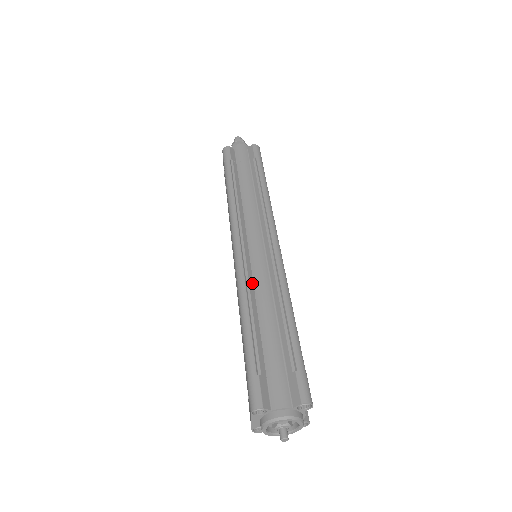
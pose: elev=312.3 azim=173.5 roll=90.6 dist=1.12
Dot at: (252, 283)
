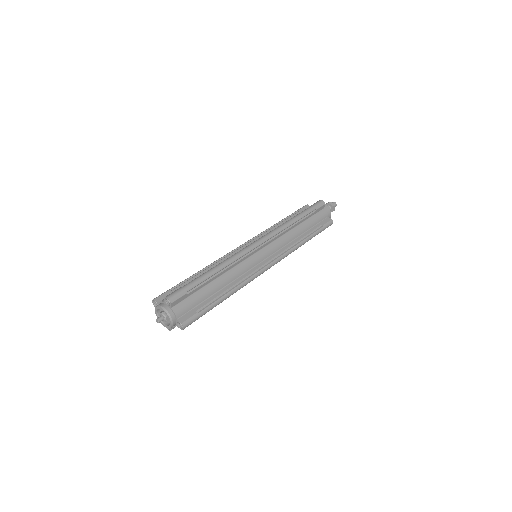
Dot at: occluded
